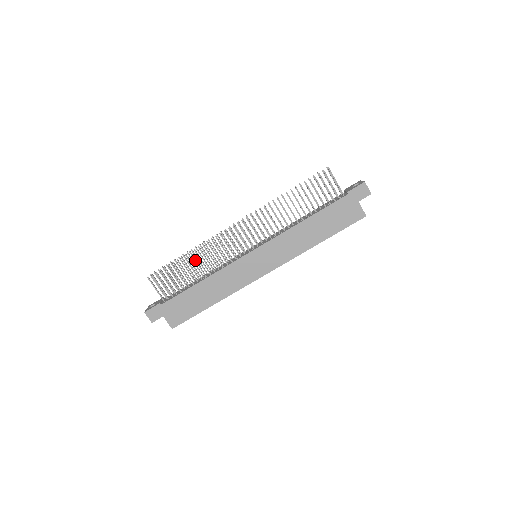
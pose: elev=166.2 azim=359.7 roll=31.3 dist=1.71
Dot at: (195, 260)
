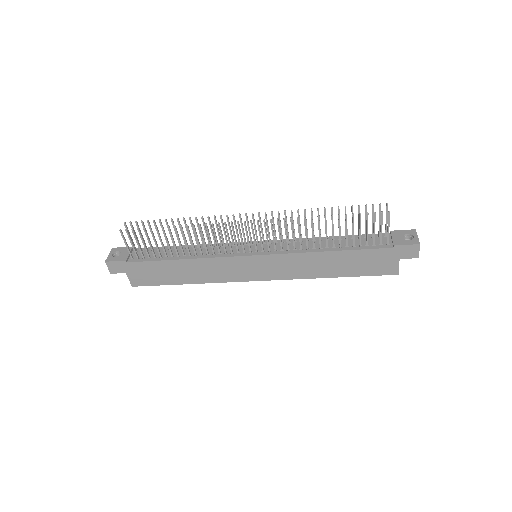
Dot at: (184, 236)
